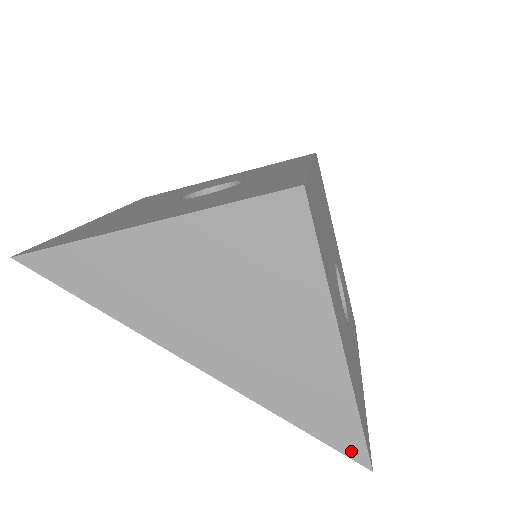
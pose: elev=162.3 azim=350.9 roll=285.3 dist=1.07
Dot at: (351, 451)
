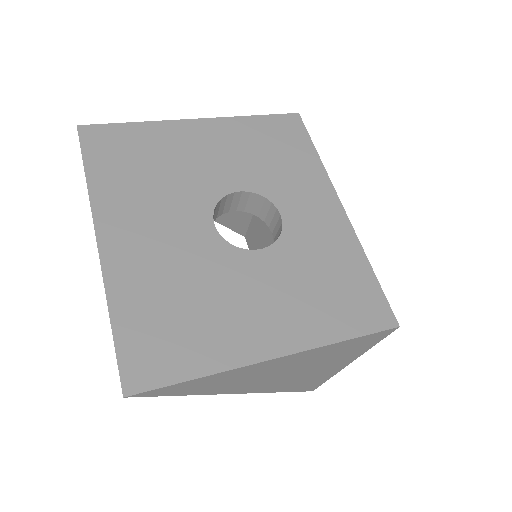
Dot at: (309, 390)
